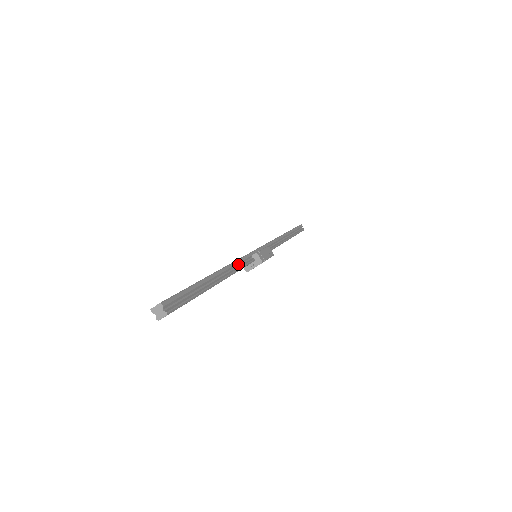
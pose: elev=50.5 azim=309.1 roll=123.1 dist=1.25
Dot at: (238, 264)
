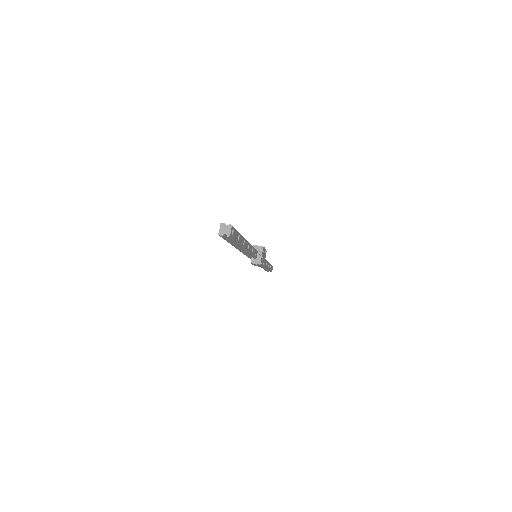
Dot at: occluded
